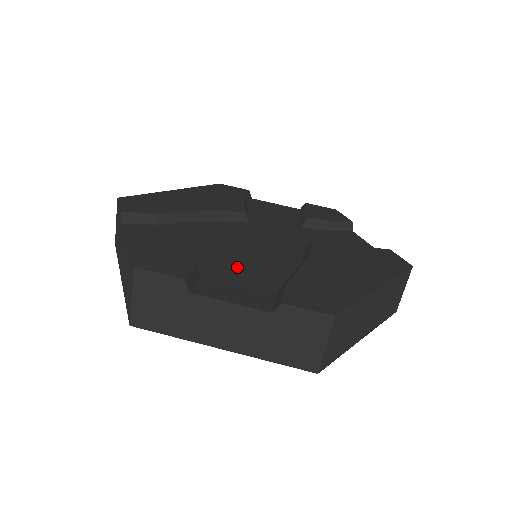
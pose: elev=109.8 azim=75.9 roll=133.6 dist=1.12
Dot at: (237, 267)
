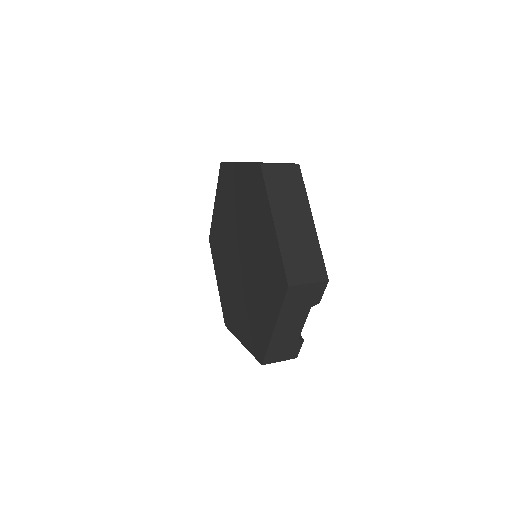
Dot at: occluded
